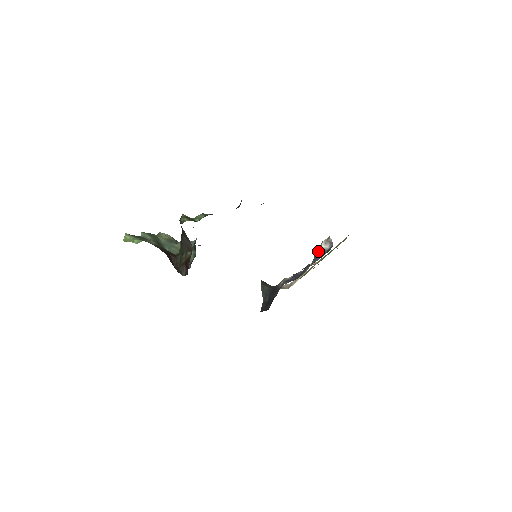
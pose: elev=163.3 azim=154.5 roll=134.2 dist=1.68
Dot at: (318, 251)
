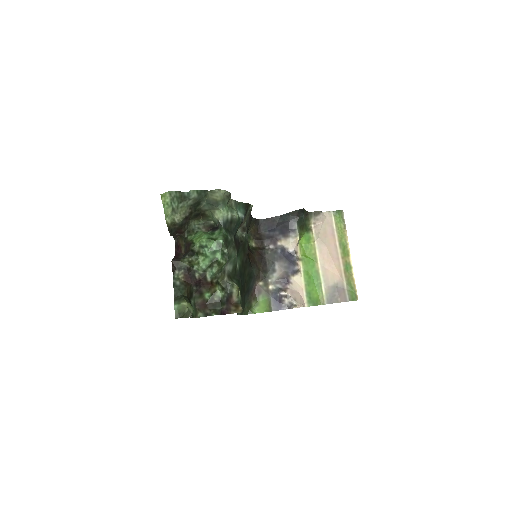
Dot at: (283, 296)
